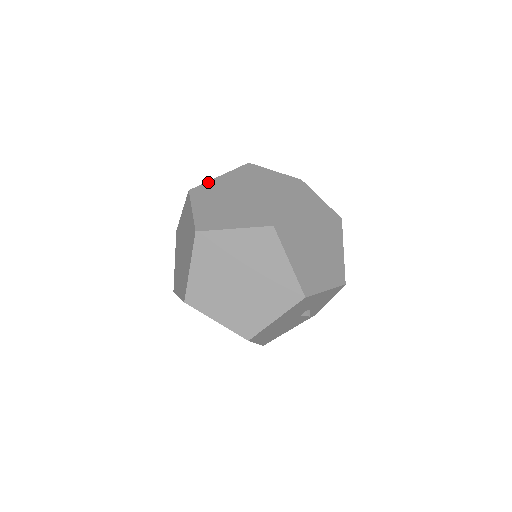
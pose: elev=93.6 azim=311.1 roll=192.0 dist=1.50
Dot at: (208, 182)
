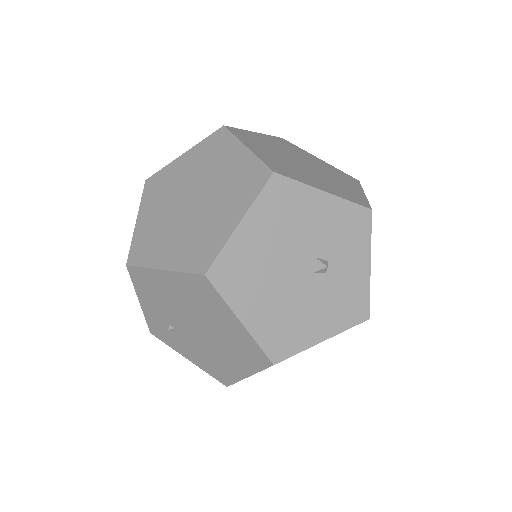
Dot at: occluded
